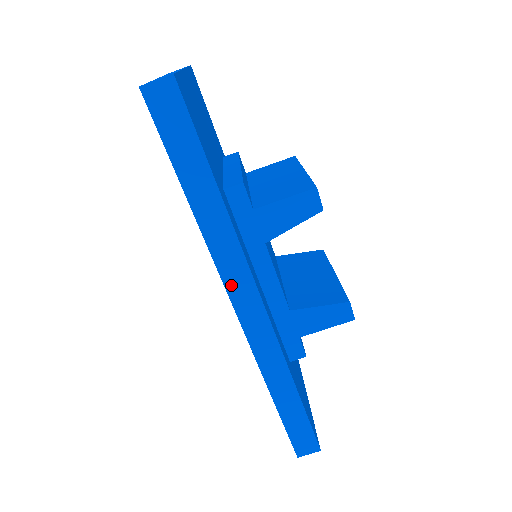
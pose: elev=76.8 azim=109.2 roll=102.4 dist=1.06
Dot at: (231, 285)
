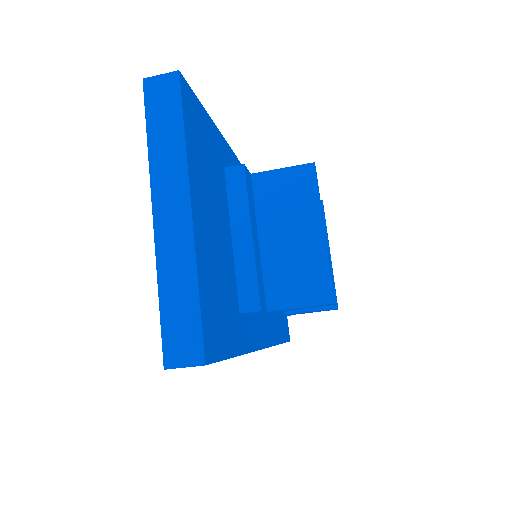
Dot at: occluded
